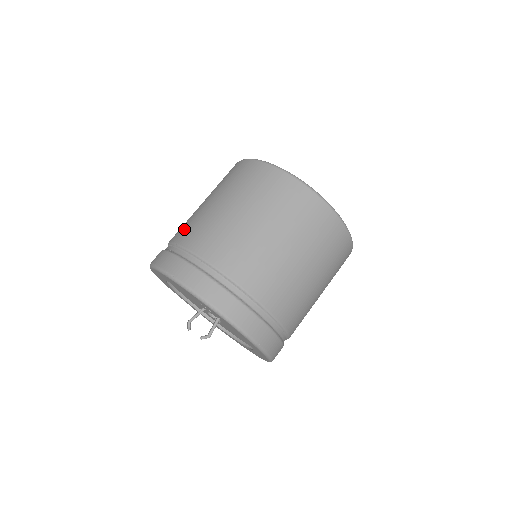
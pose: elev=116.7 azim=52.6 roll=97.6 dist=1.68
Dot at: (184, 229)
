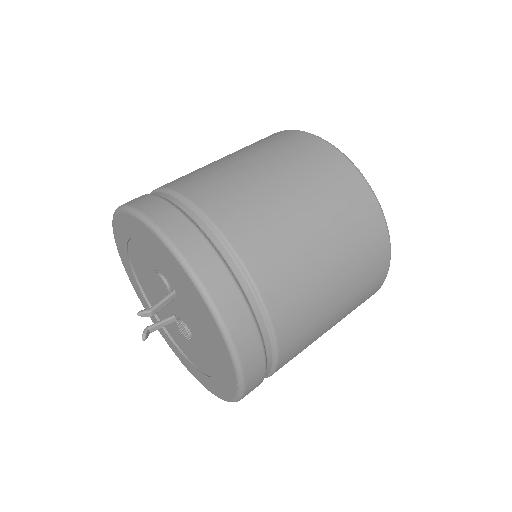
Dot at: occluded
